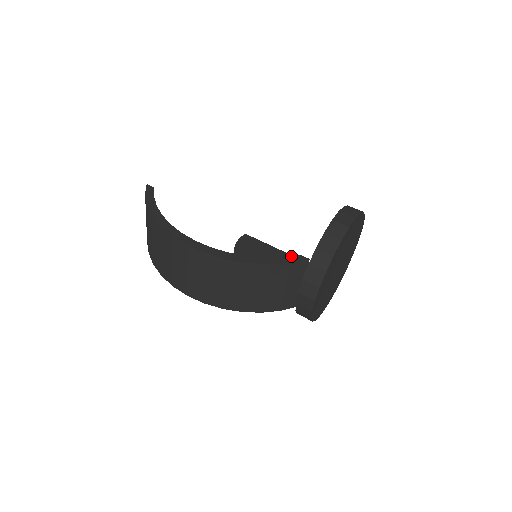
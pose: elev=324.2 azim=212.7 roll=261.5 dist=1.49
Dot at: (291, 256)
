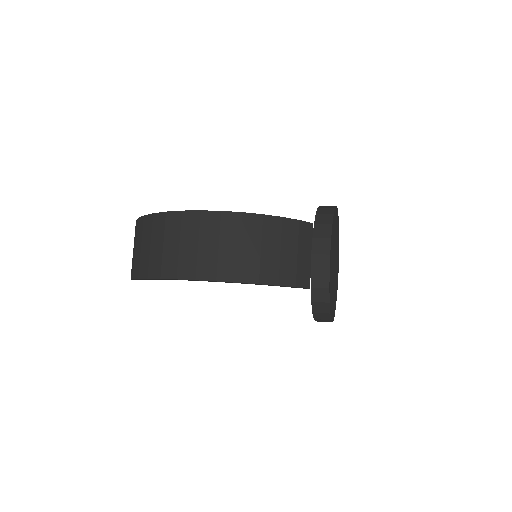
Dot at: occluded
